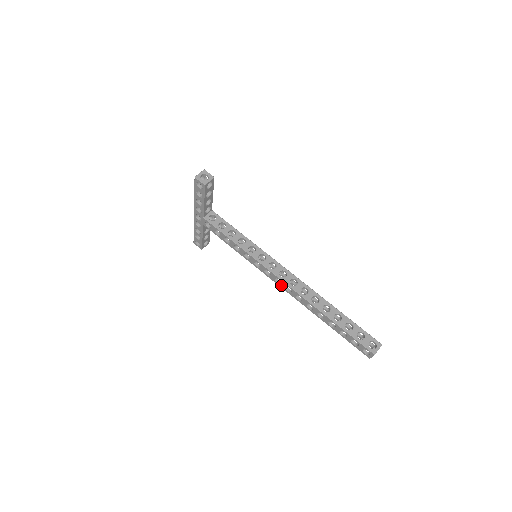
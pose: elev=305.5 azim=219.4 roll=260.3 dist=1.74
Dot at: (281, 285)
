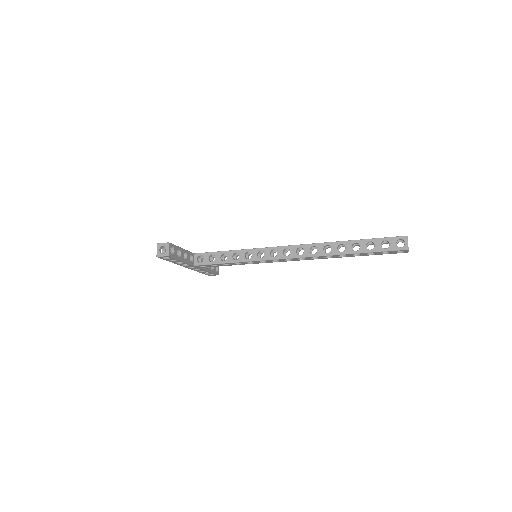
Dot at: (293, 260)
